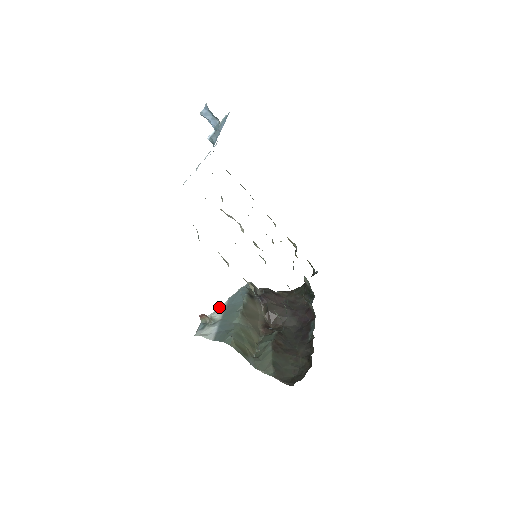
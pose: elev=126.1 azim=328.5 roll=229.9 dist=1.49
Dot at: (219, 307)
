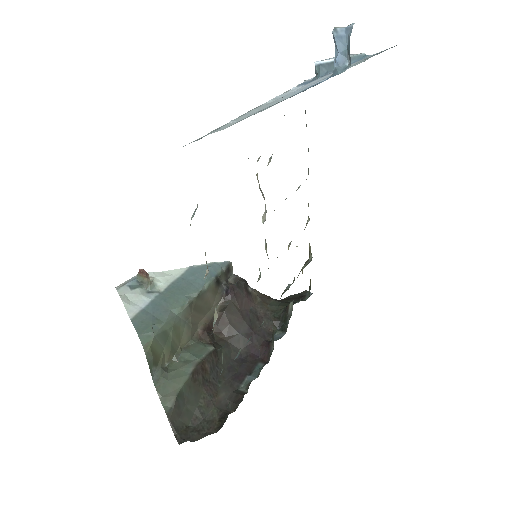
Dot at: (172, 270)
